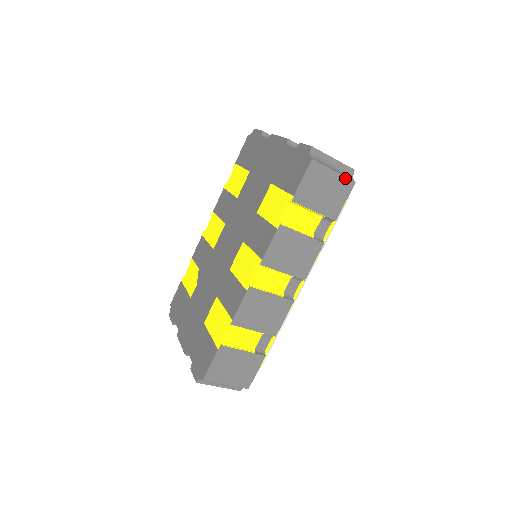
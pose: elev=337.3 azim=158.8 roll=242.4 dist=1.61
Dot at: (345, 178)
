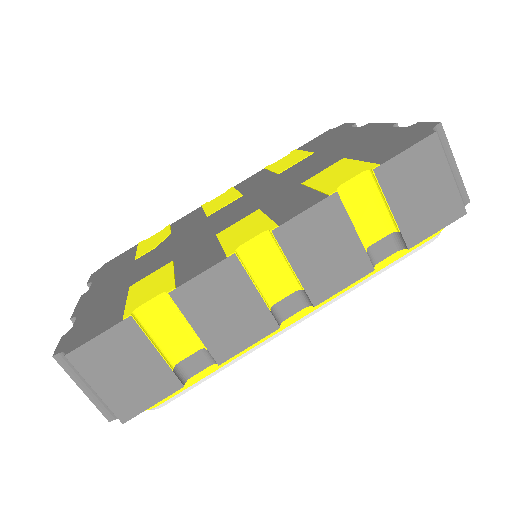
Dot at: (458, 196)
